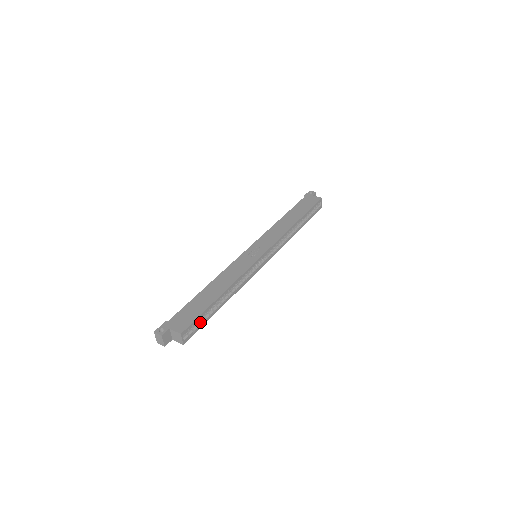
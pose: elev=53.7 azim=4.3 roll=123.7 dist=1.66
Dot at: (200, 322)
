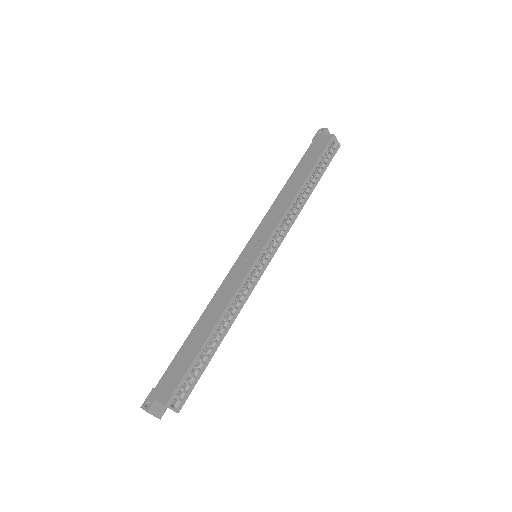
Dot at: (192, 377)
